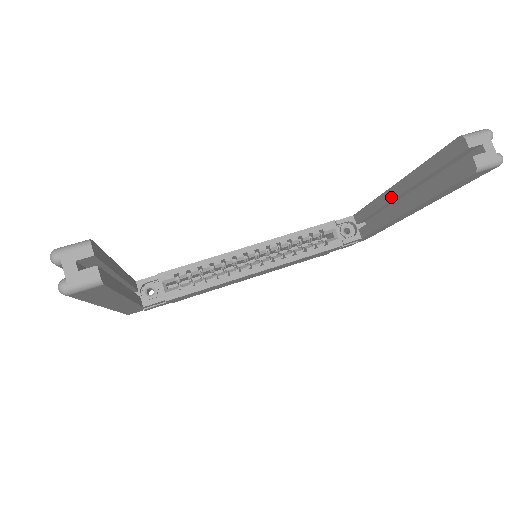
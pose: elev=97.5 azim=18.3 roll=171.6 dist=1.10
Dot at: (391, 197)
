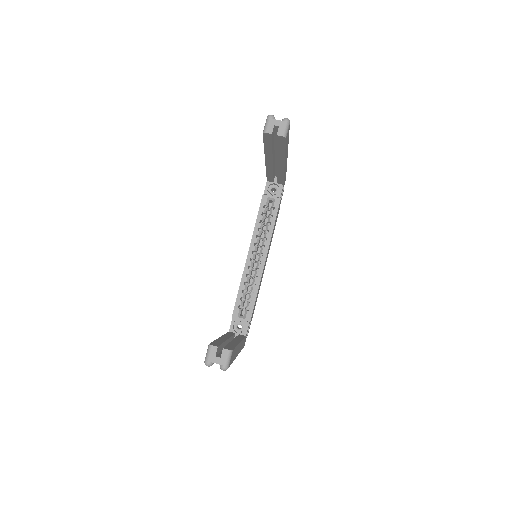
Dot at: (271, 165)
